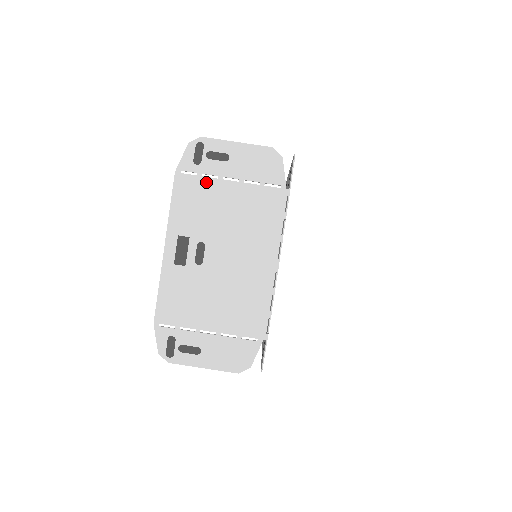
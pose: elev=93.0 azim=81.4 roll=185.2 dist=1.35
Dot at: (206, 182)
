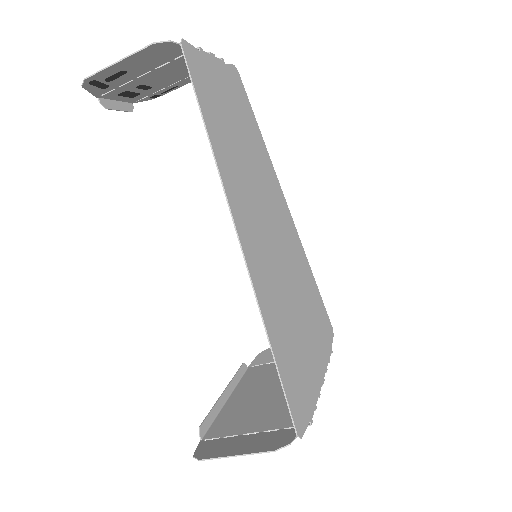
Dot at: (231, 434)
